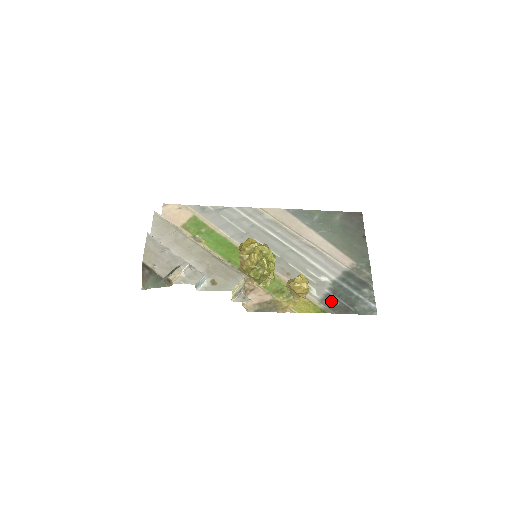
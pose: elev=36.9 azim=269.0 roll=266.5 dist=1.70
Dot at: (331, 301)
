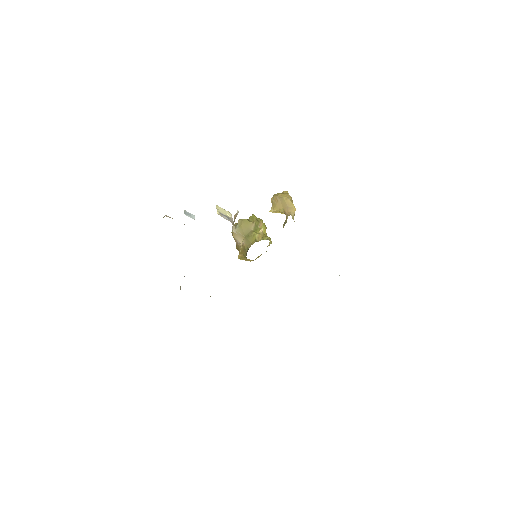
Dot at: occluded
